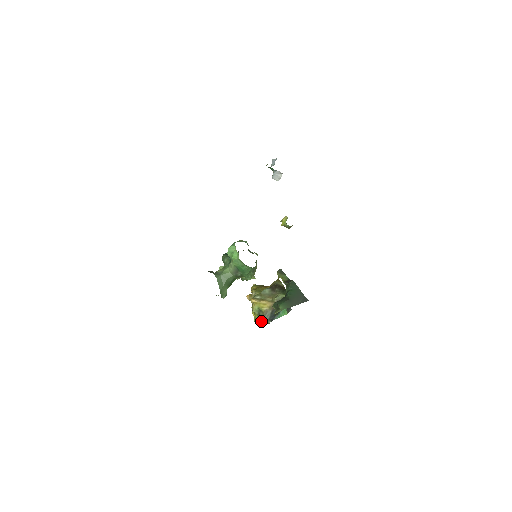
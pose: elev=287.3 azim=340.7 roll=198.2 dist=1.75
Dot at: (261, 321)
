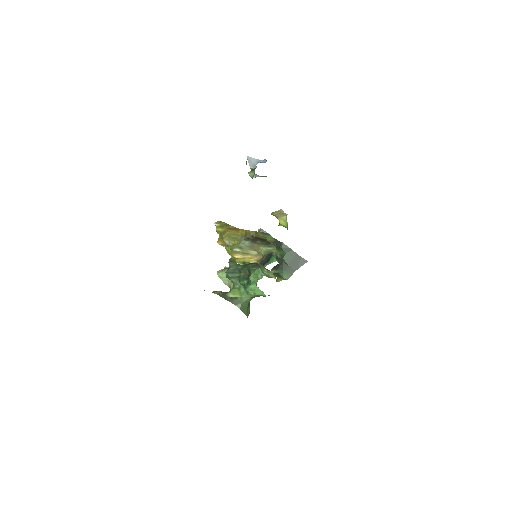
Dot at: occluded
